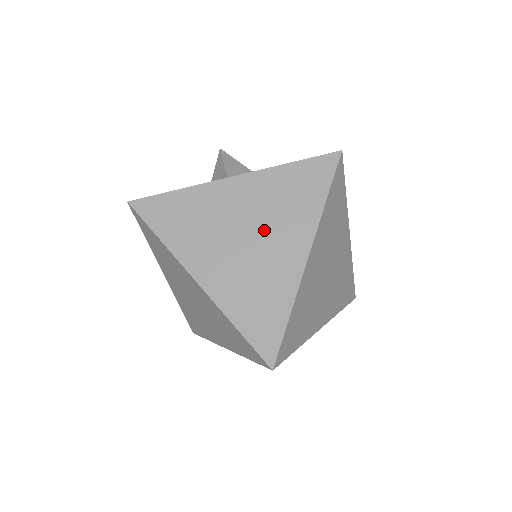
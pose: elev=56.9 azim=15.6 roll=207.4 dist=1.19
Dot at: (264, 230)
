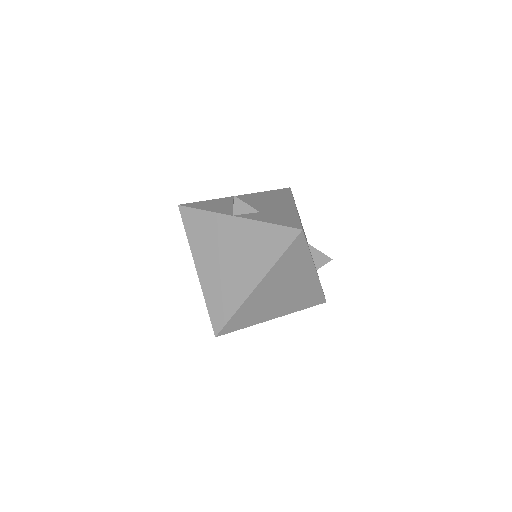
Dot at: (240, 259)
